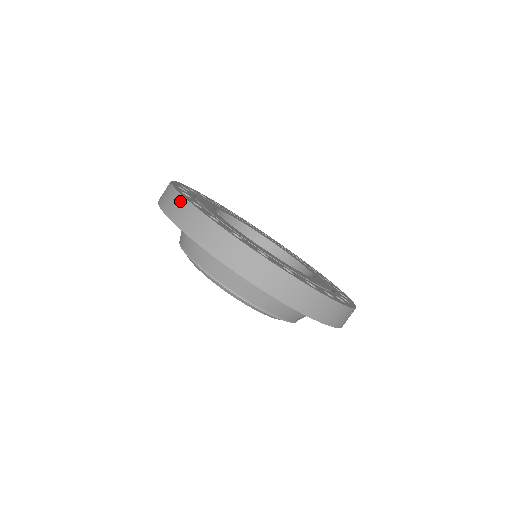
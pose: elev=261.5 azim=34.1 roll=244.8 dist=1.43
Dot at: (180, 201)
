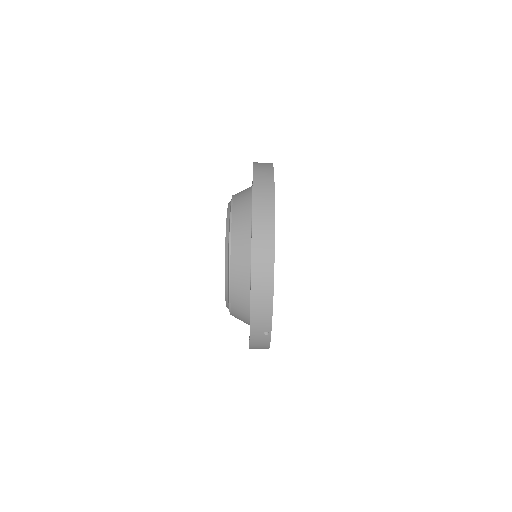
Dot at: (269, 164)
